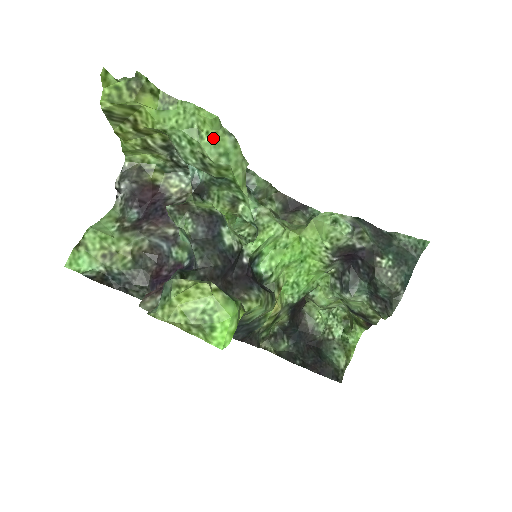
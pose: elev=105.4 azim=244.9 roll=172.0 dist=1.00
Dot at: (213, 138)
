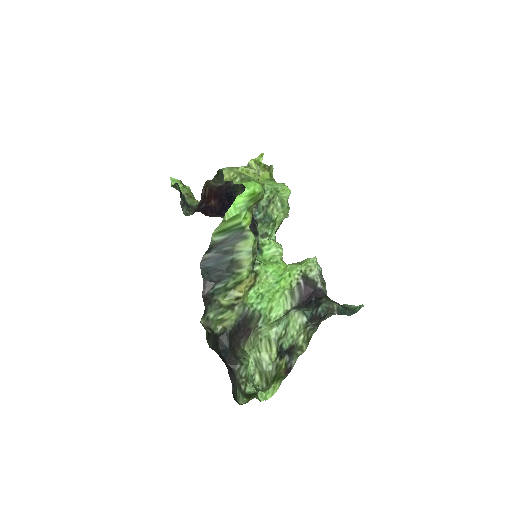
Dot at: (282, 197)
